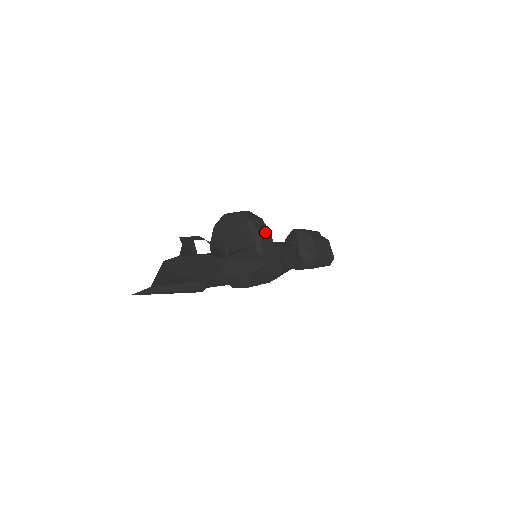
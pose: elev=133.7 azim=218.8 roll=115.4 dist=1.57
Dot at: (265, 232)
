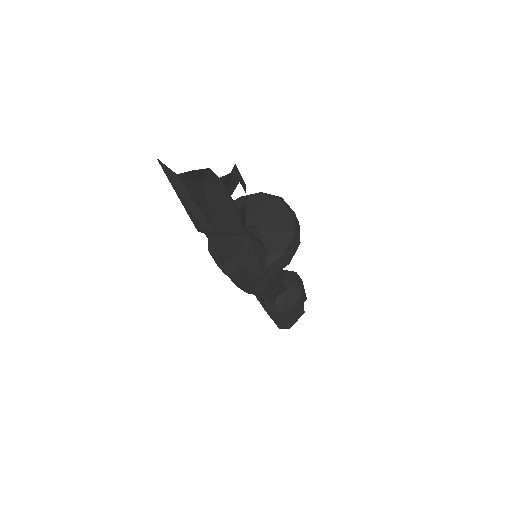
Dot at: (290, 255)
